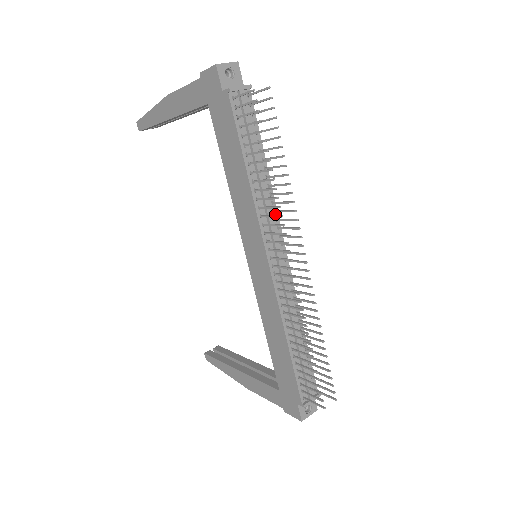
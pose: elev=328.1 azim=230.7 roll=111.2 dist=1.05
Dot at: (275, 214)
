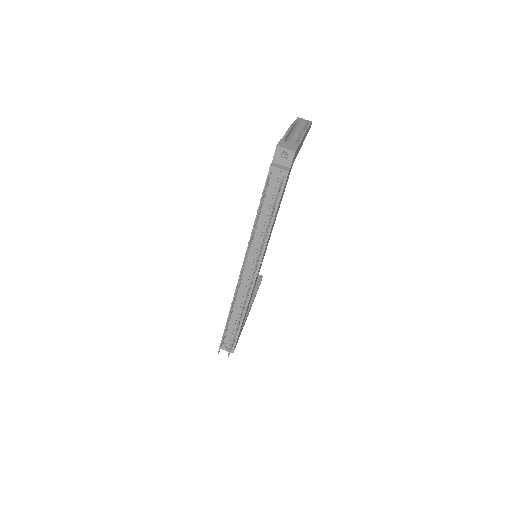
Dot at: (263, 247)
